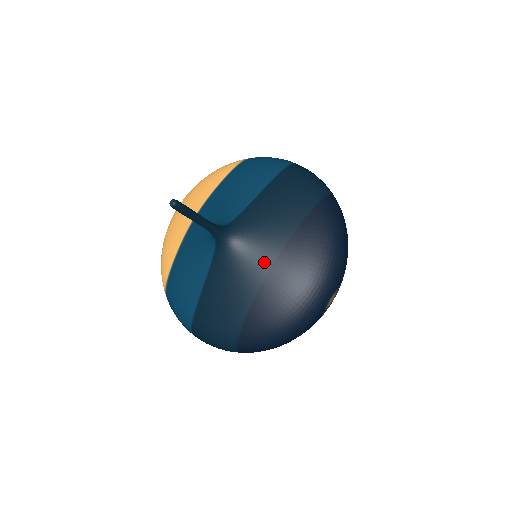
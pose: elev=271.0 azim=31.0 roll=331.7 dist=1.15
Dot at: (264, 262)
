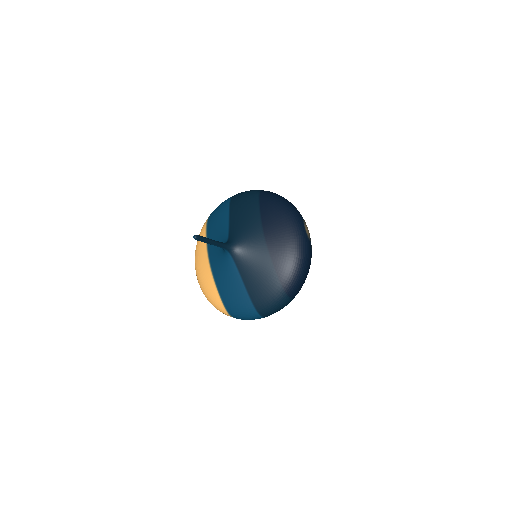
Dot at: (260, 240)
